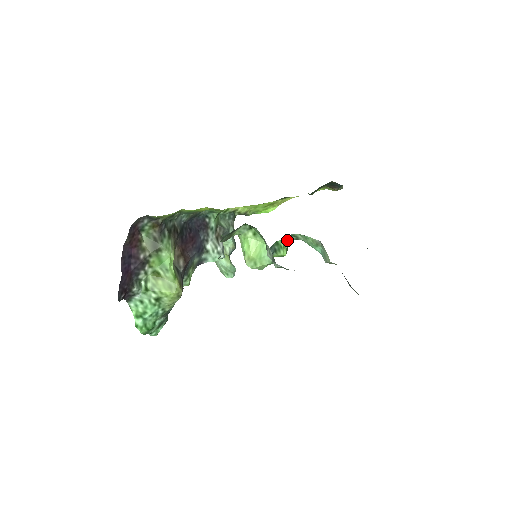
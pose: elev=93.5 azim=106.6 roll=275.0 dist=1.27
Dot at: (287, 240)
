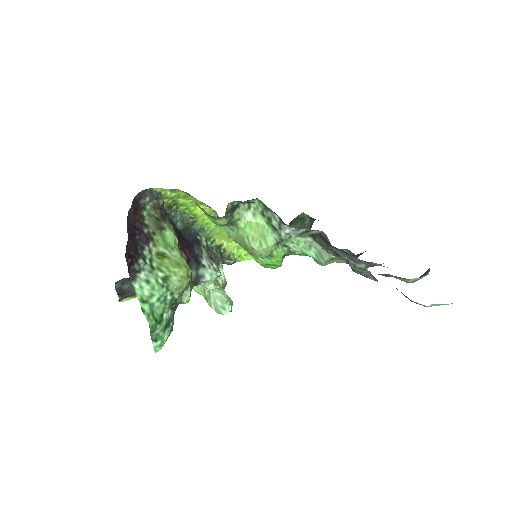
Dot at: occluded
